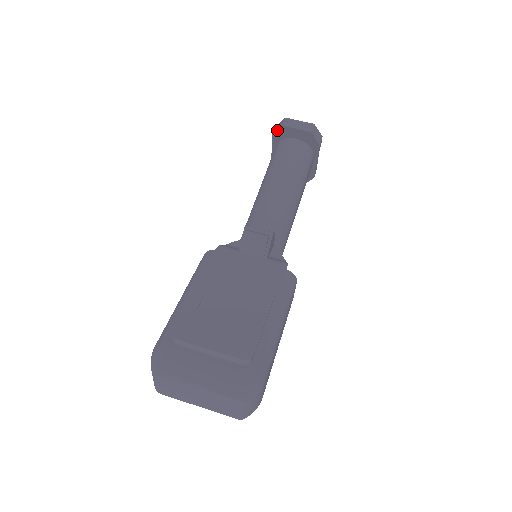
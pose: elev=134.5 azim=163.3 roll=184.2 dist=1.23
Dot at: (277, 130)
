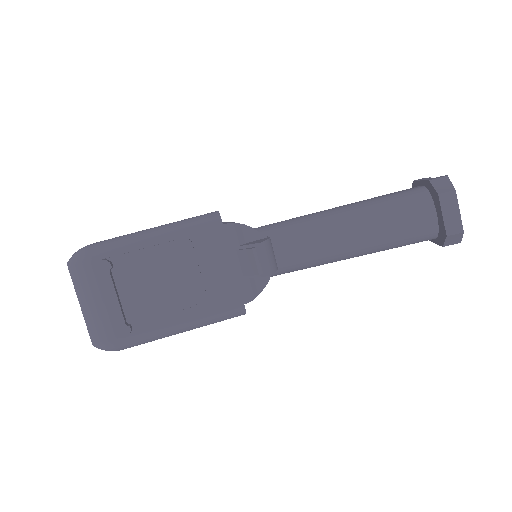
Dot at: (434, 187)
